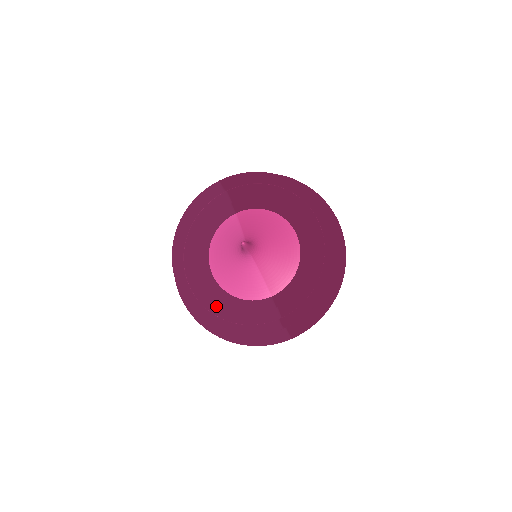
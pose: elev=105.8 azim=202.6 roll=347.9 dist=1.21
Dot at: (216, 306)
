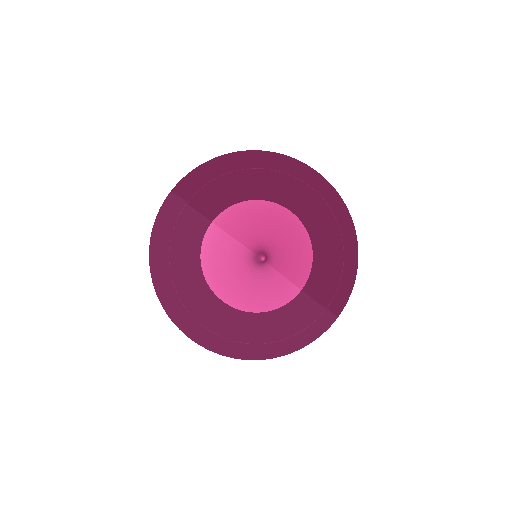
Dot at: (246, 332)
